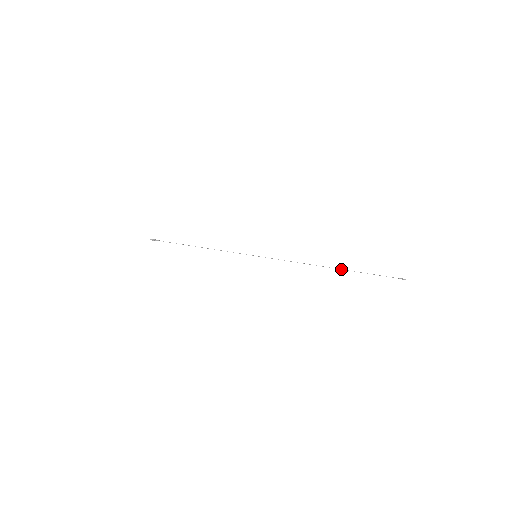
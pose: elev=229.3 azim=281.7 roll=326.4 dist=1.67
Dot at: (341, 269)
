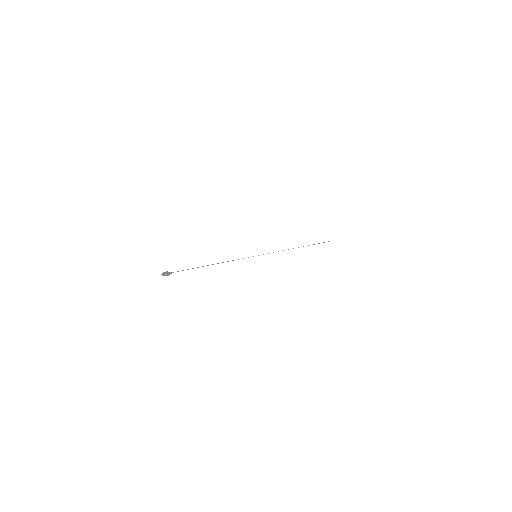
Dot at: (303, 246)
